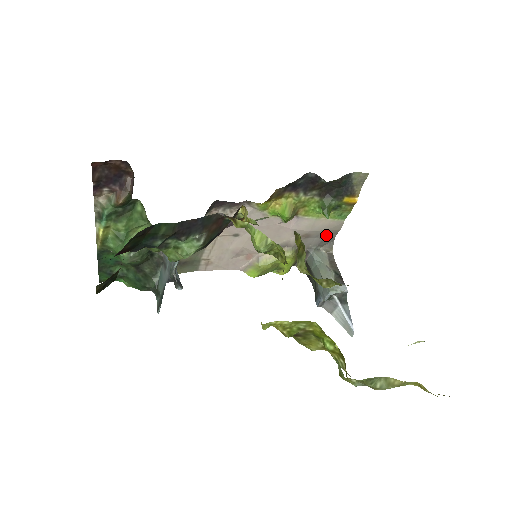
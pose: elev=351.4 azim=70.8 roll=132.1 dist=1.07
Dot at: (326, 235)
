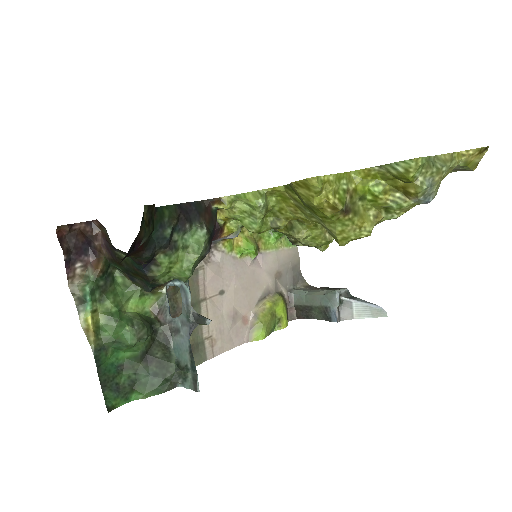
Dot at: (293, 269)
